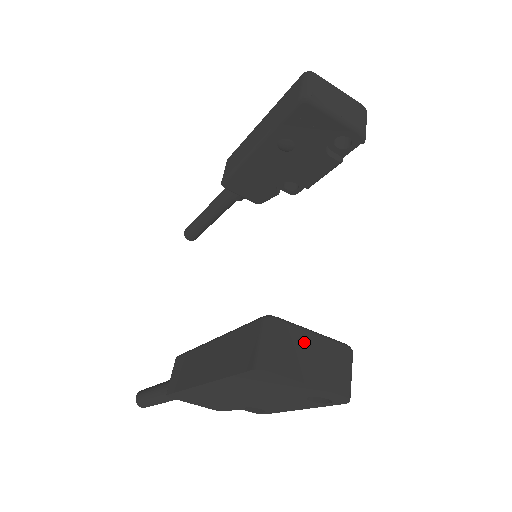
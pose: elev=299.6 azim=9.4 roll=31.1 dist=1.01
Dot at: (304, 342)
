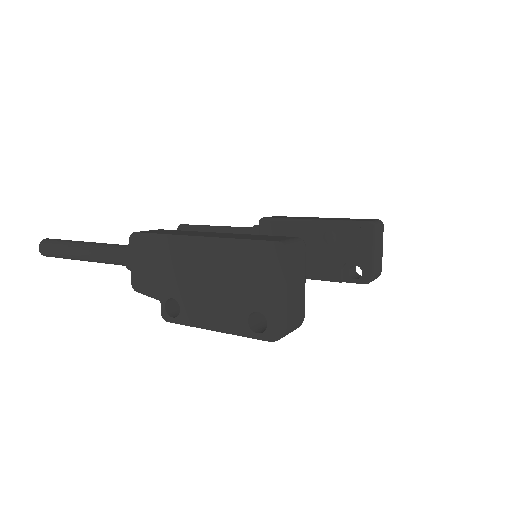
Dot at: (302, 276)
